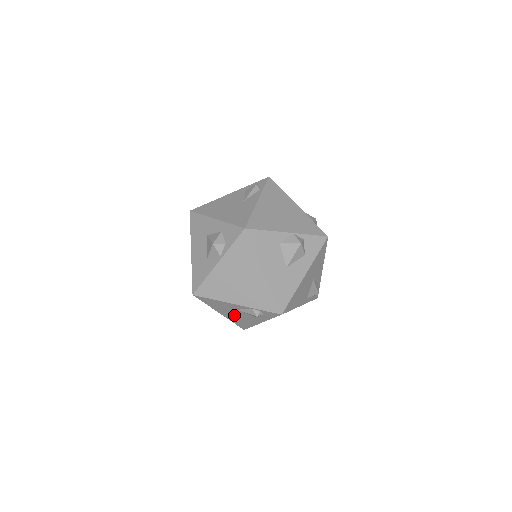
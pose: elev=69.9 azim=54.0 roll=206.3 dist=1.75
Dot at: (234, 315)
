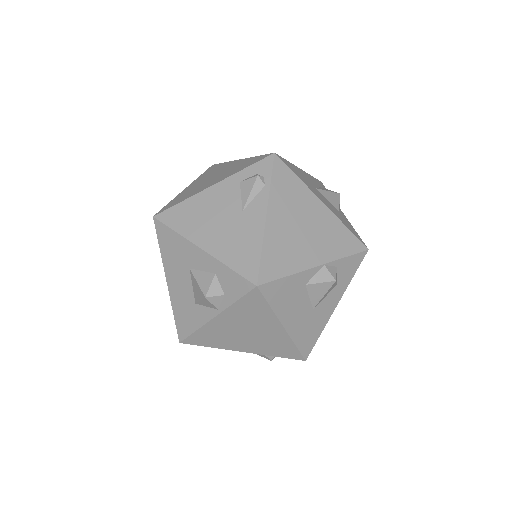
Dot at: occluded
